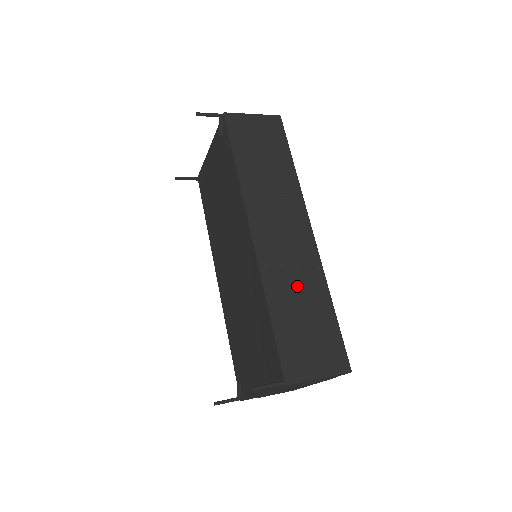
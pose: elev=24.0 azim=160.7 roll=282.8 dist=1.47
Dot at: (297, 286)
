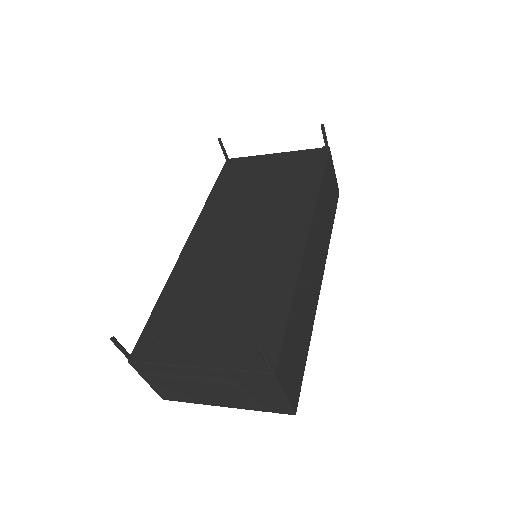
Dot at: (306, 306)
